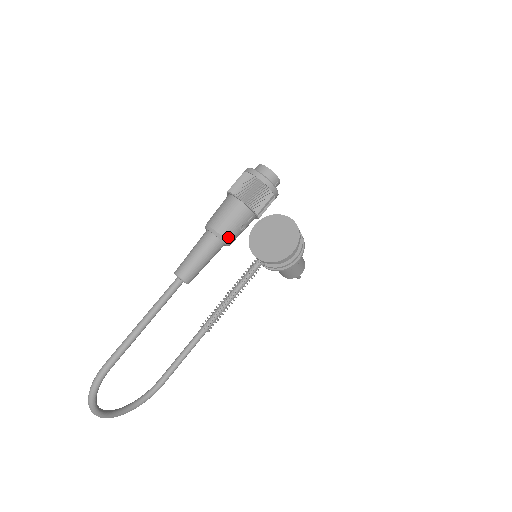
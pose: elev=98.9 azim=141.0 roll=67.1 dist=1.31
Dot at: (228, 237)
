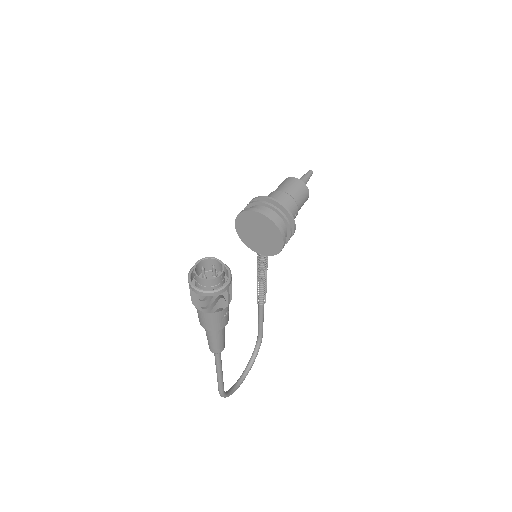
Dot at: (222, 327)
